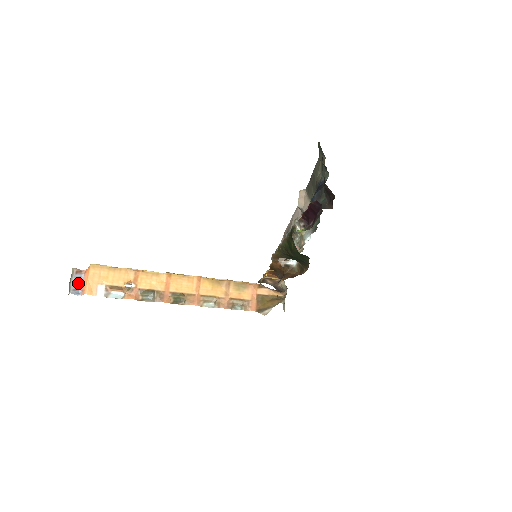
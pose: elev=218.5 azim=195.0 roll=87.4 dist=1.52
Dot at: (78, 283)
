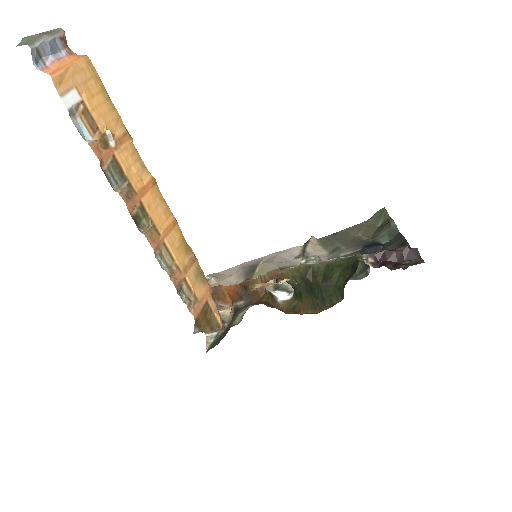
Dot at: (50, 51)
